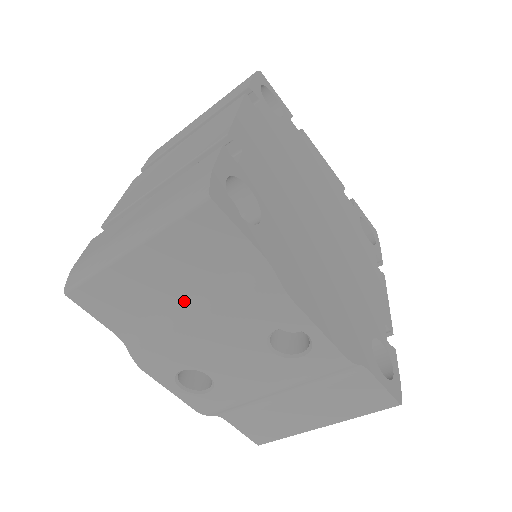
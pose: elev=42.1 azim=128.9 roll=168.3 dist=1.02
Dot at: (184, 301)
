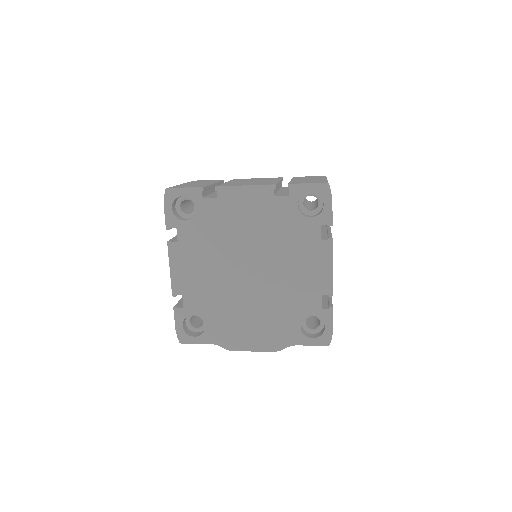
Dot at: occluded
